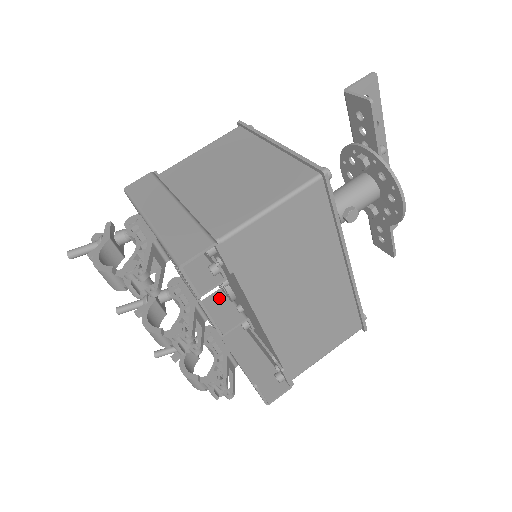
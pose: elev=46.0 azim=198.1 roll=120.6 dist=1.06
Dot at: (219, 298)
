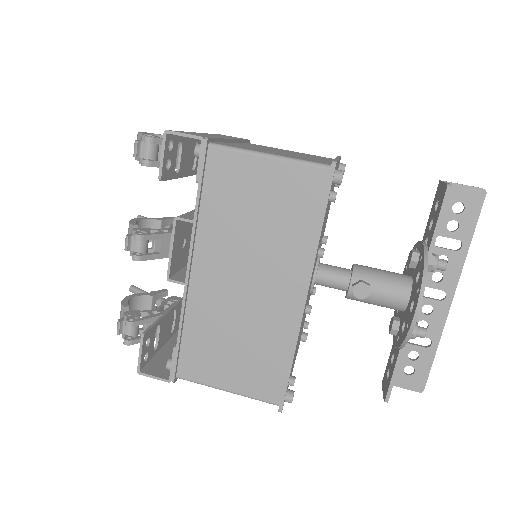
Dot at: occluded
